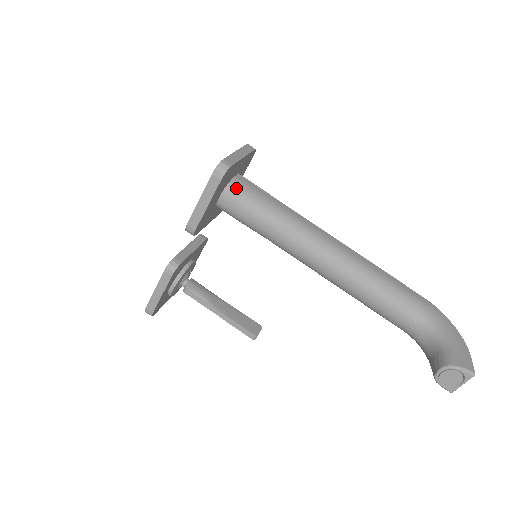
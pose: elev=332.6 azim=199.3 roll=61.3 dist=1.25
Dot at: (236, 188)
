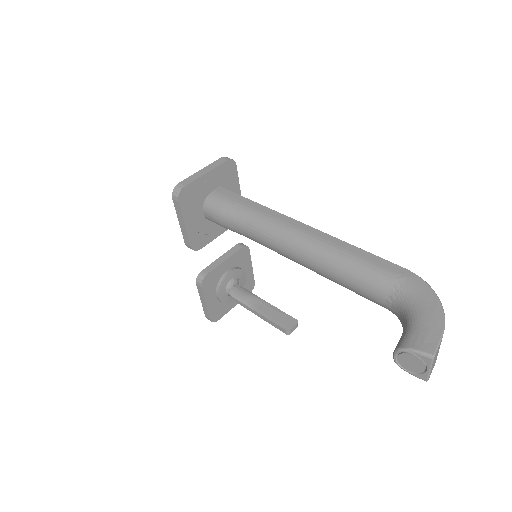
Dot at: (211, 201)
